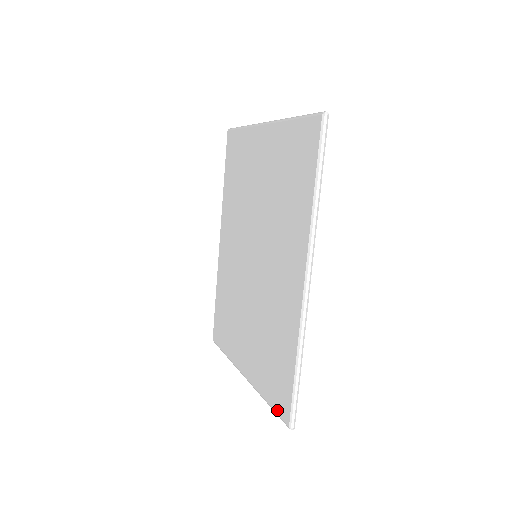
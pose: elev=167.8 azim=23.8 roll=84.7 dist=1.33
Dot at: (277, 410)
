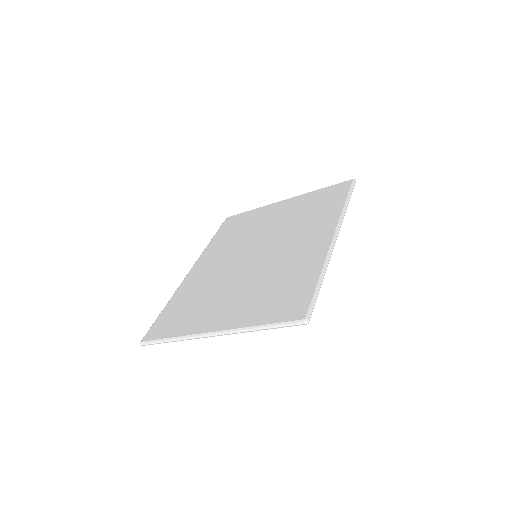
Dot at: (283, 319)
